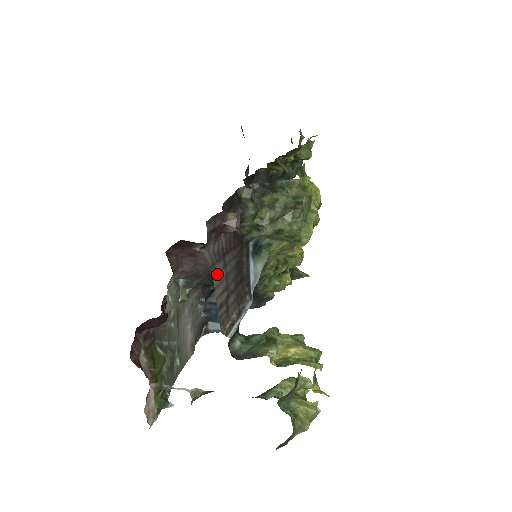
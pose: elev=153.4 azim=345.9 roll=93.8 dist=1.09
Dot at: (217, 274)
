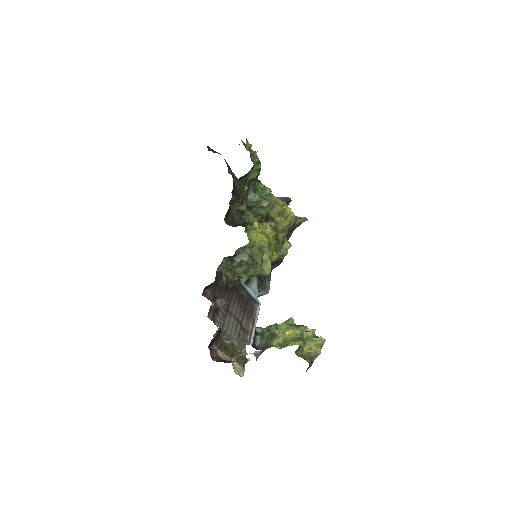
Dot at: (228, 325)
